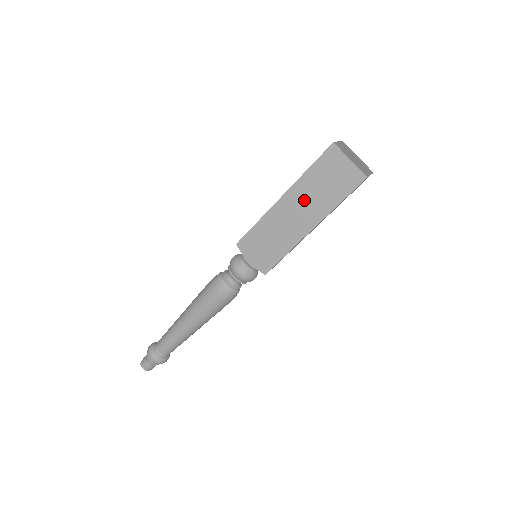
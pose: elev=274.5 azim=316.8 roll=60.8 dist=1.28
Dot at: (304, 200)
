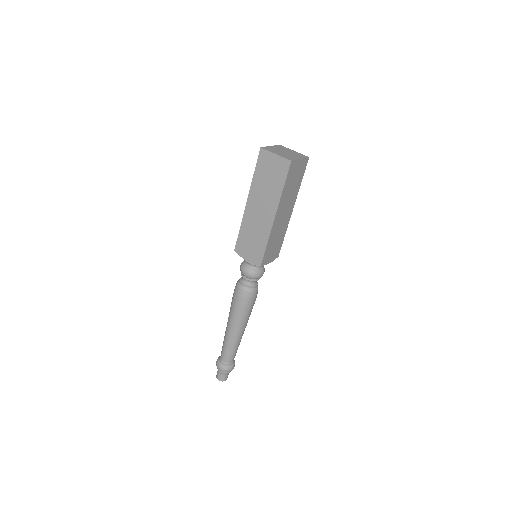
Dot at: (261, 197)
